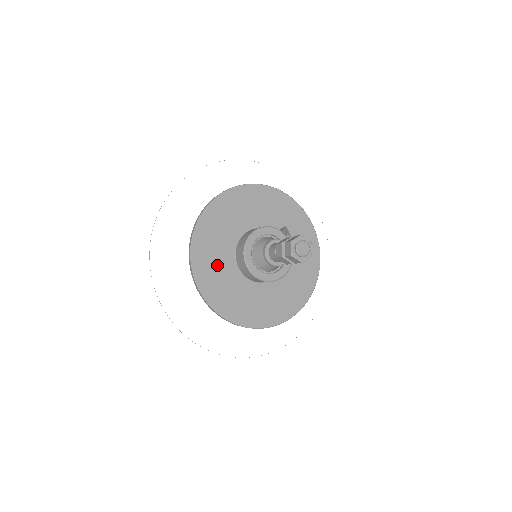
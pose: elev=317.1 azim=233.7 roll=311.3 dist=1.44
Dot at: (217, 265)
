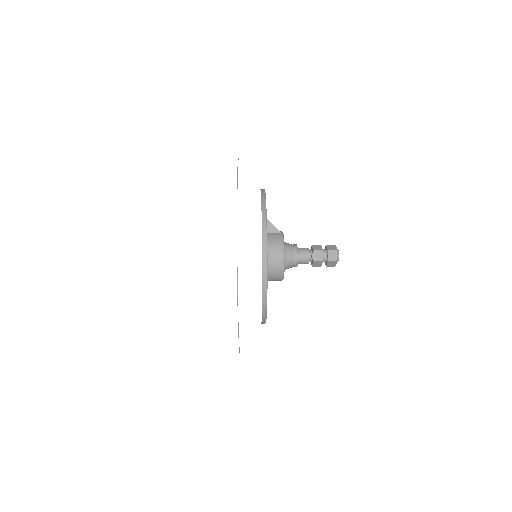
Dot at: occluded
